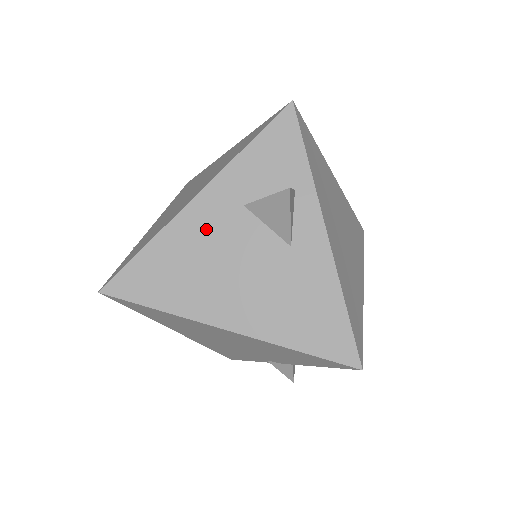
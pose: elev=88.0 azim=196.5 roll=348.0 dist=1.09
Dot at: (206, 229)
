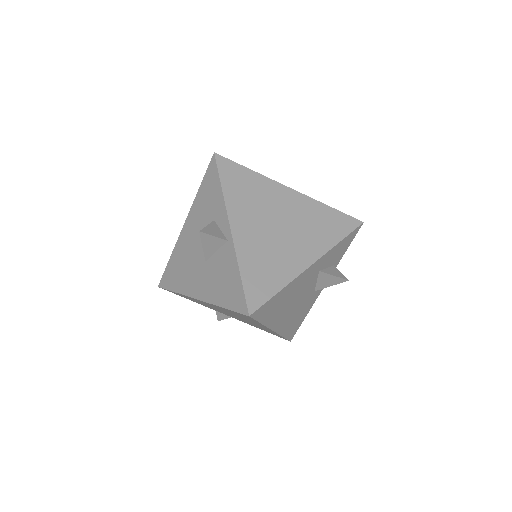
Dot at: (303, 282)
